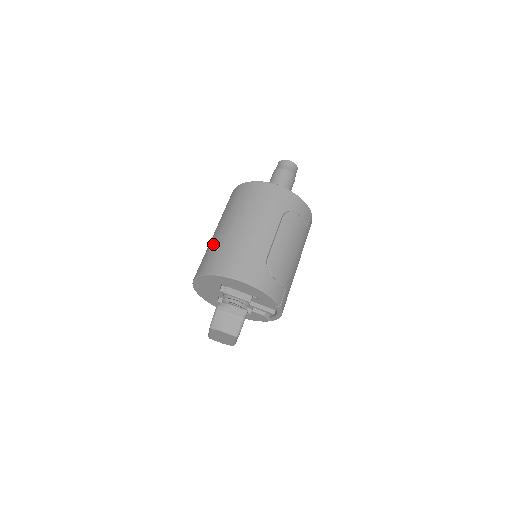
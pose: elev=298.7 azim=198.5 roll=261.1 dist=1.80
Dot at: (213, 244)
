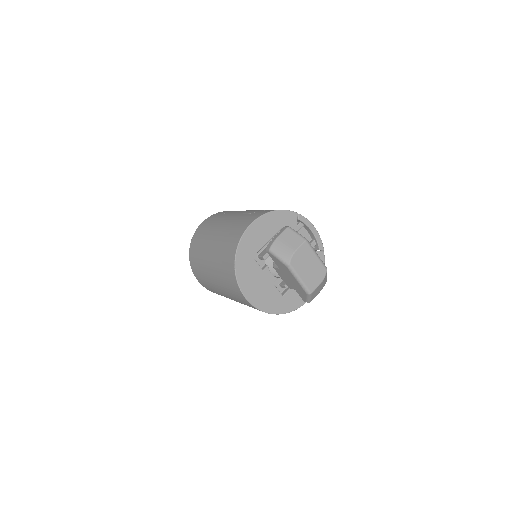
Dot at: (217, 269)
